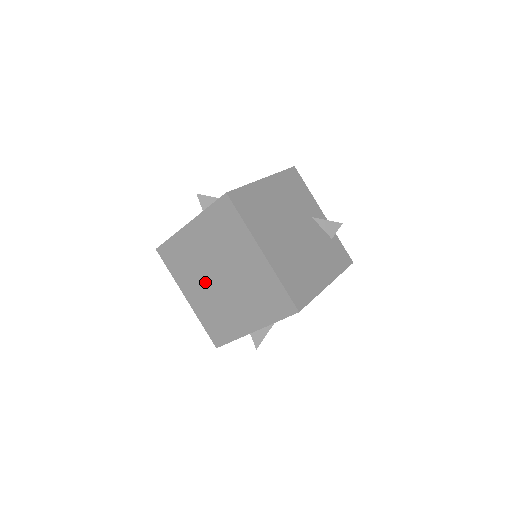
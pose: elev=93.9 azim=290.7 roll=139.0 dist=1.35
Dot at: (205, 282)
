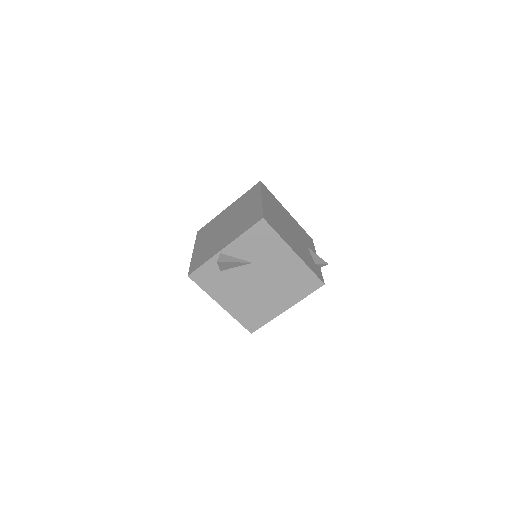
Dot at: (214, 234)
